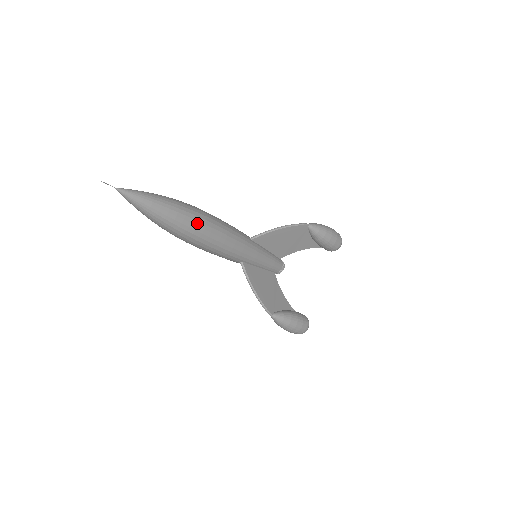
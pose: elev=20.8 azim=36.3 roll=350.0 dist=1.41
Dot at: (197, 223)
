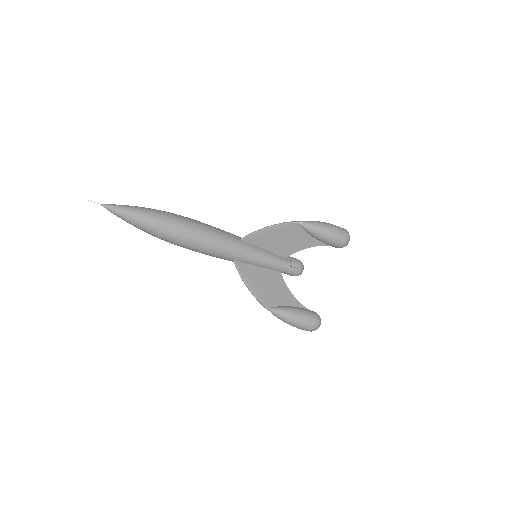
Dot at: (172, 226)
